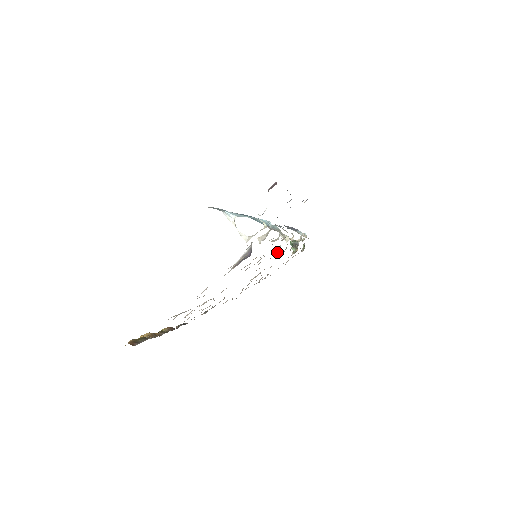
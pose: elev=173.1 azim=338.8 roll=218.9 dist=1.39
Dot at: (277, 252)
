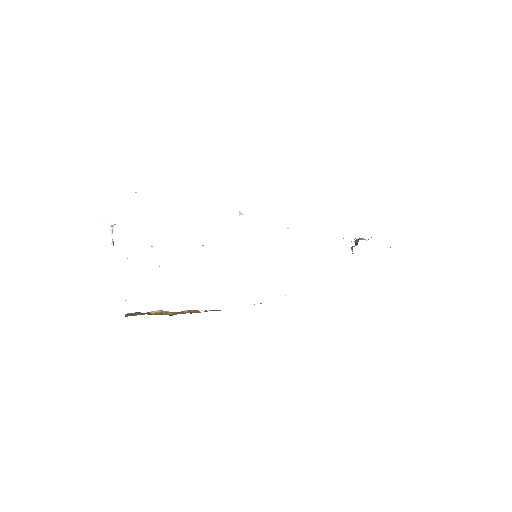
Dot at: occluded
